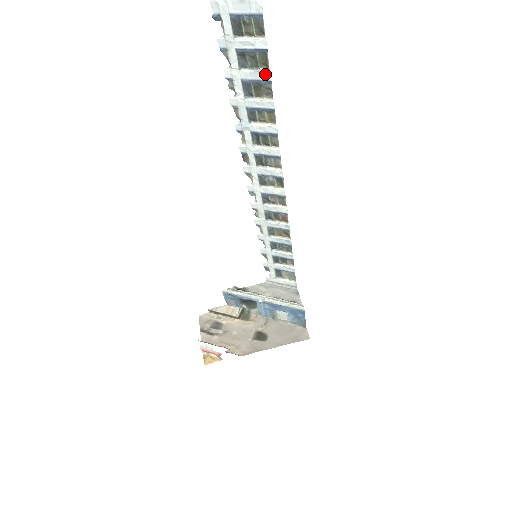
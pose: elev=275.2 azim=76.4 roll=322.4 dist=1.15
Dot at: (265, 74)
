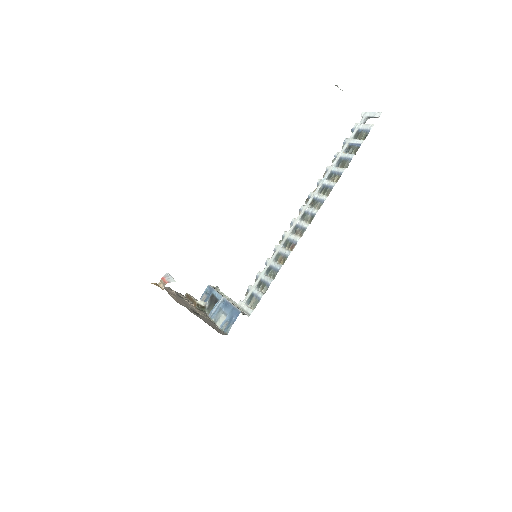
Dot at: (352, 155)
